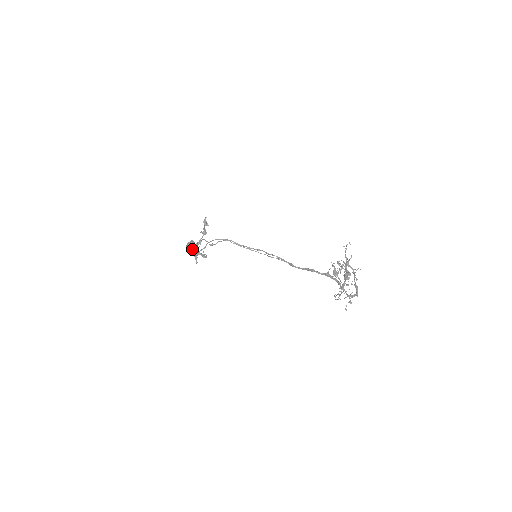
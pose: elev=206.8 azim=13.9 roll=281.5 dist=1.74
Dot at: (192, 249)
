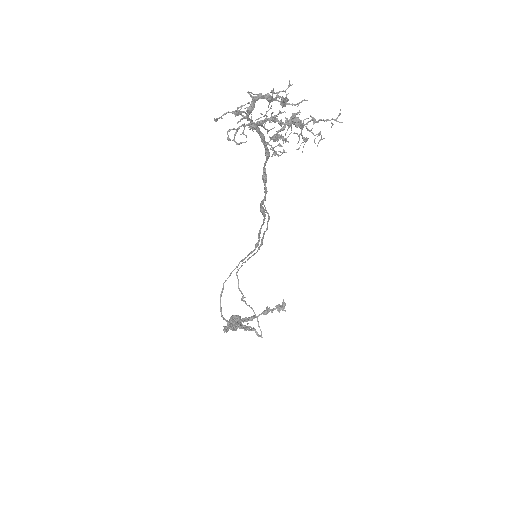
Dot at: (230, 321)
